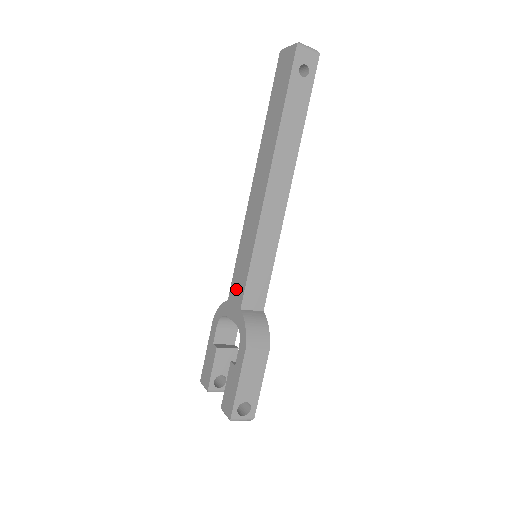
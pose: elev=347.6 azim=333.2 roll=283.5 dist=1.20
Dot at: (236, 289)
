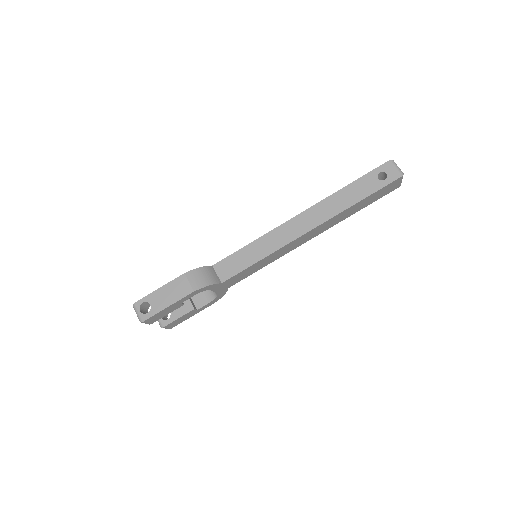
Dot at: occluded
